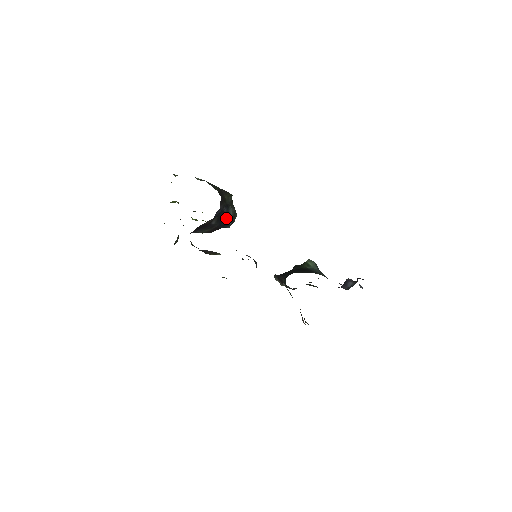
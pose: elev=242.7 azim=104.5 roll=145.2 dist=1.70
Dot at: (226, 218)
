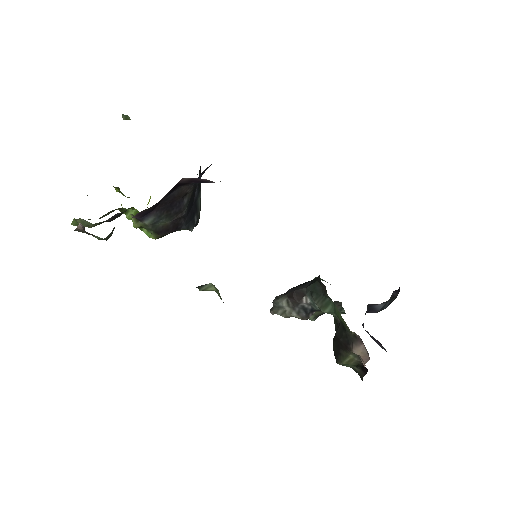
Dot at: (194, 208)
